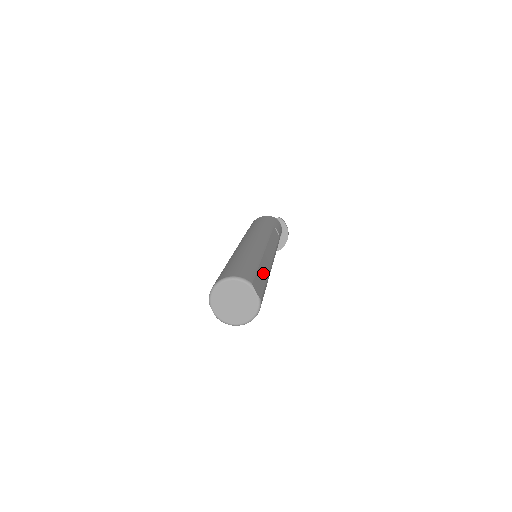
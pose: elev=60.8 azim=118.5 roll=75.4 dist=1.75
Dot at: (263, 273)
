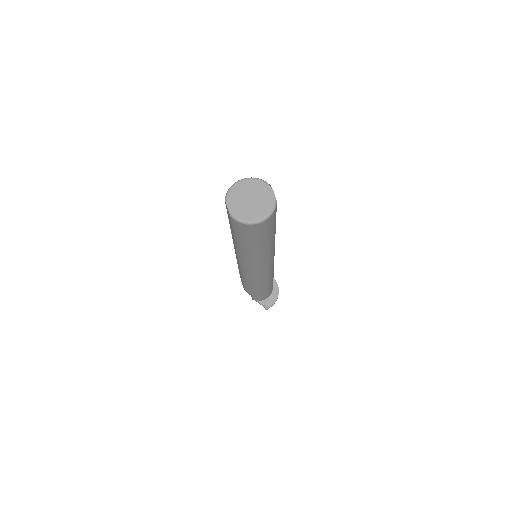
Dot at: occluded
